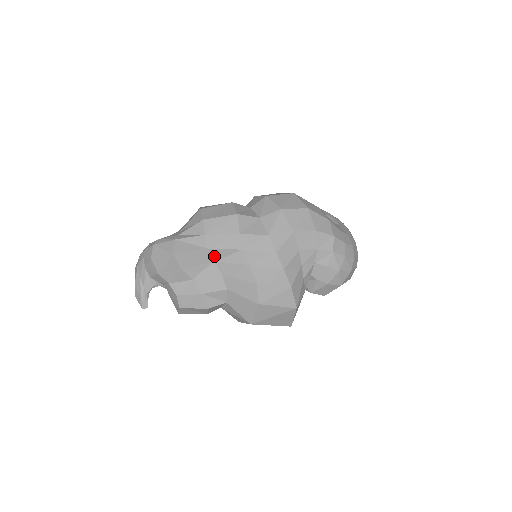
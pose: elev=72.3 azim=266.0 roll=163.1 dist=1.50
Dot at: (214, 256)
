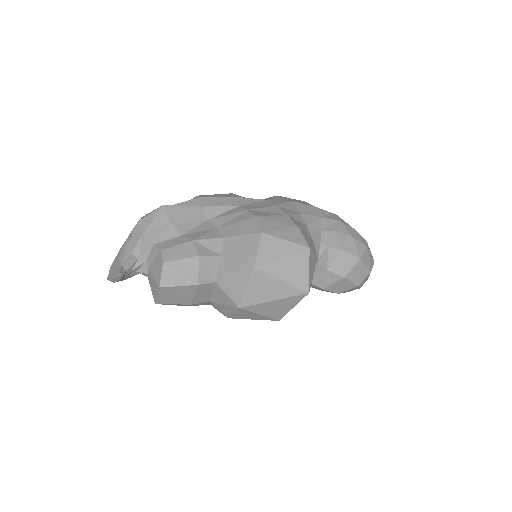
Dot at: (208, 215)
